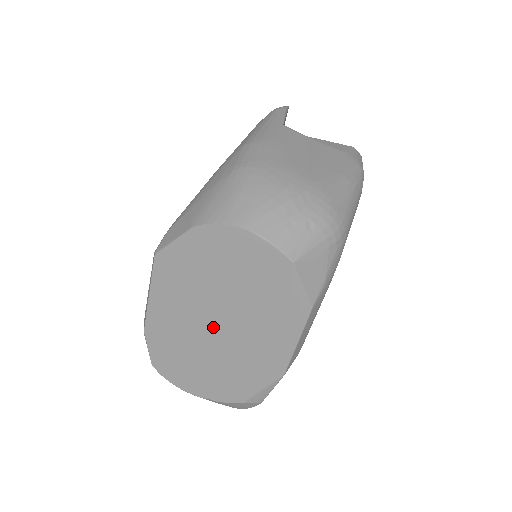
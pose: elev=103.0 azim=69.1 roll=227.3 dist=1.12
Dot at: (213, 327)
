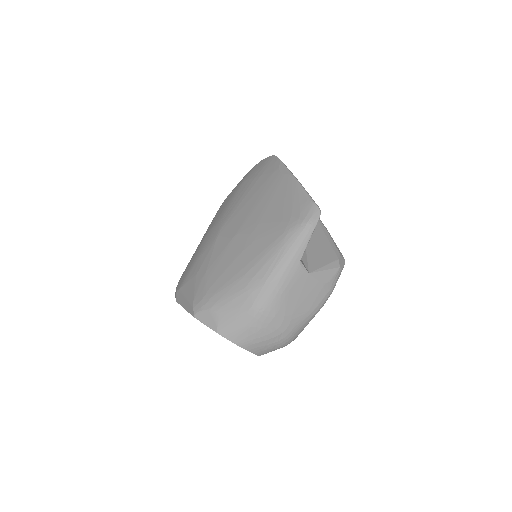
Dot at: occluded
